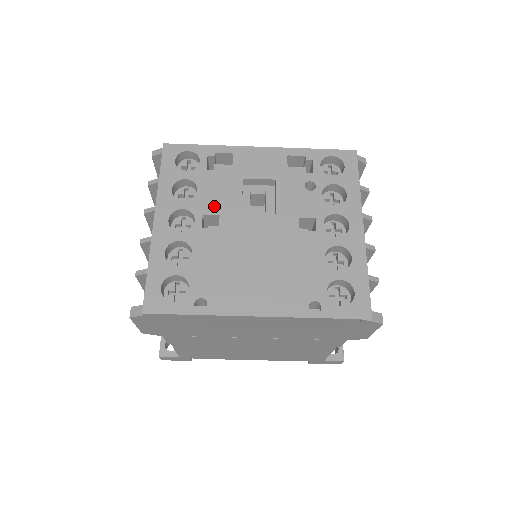
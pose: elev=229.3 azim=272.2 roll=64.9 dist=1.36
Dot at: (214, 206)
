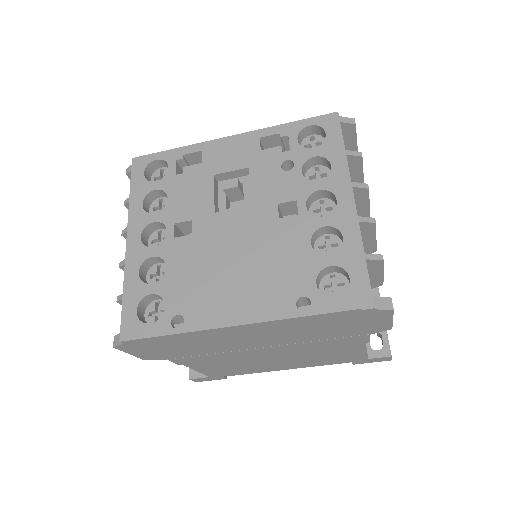
Dot at: (185, 212)
